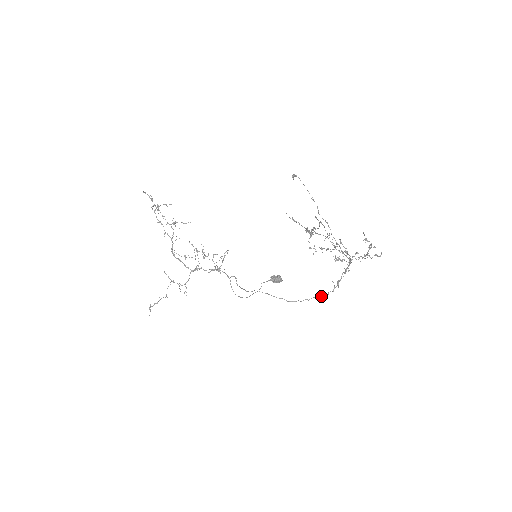
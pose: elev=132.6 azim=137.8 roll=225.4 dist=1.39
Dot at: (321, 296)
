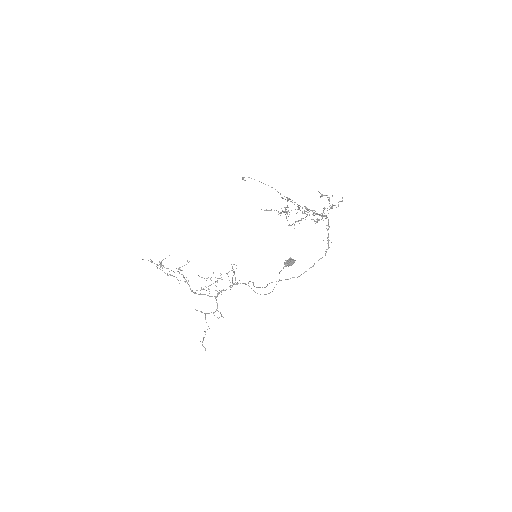
Dot at: occluded
